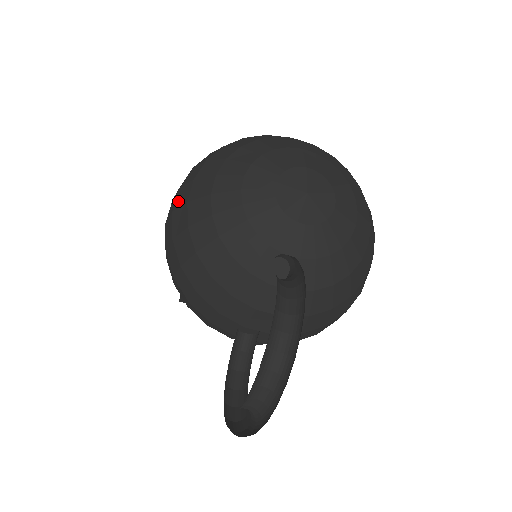
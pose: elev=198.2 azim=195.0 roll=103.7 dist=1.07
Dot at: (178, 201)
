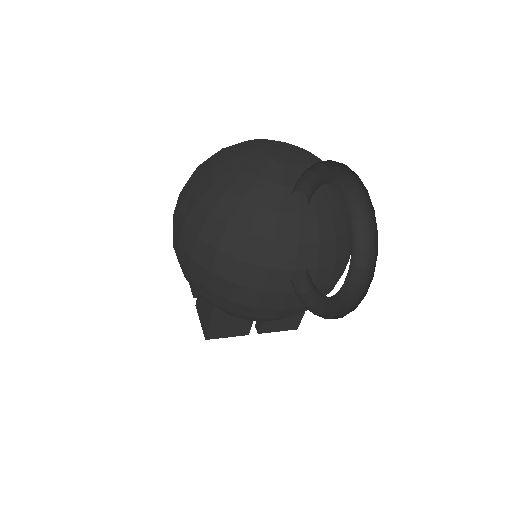
Dot at: (185, 211)
